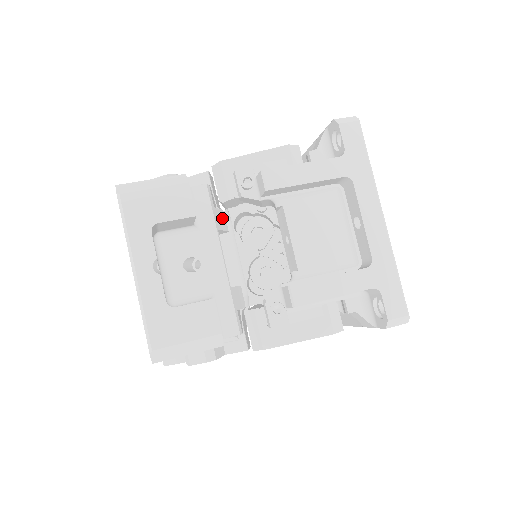
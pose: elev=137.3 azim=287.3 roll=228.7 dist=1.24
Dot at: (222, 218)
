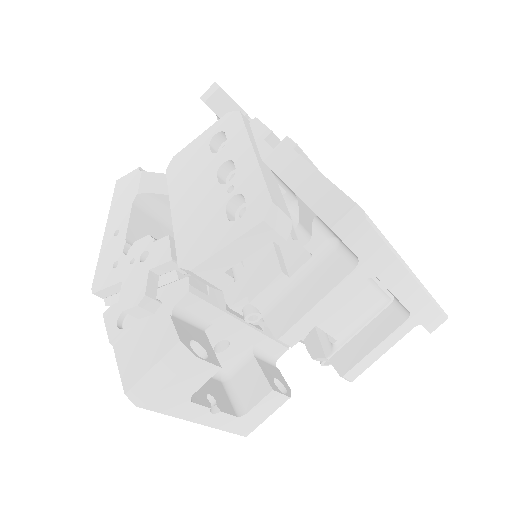
Dot at: occluded
